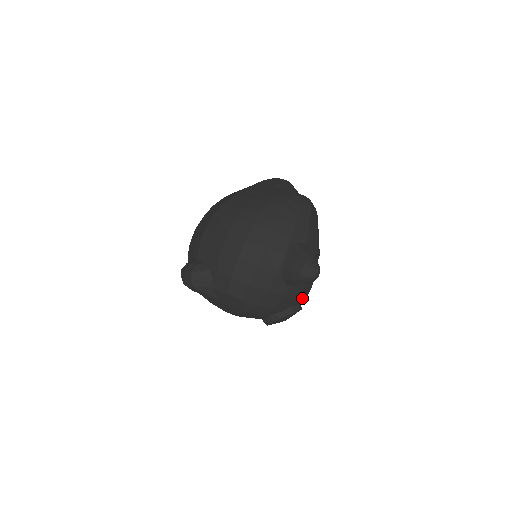
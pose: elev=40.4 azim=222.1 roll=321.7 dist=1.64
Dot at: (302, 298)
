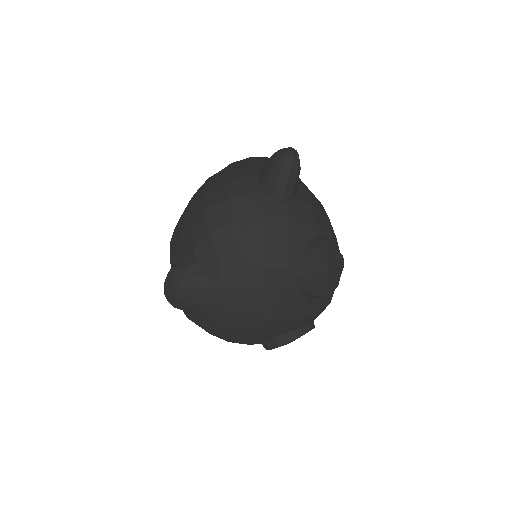
Dot at: (323, 227)
